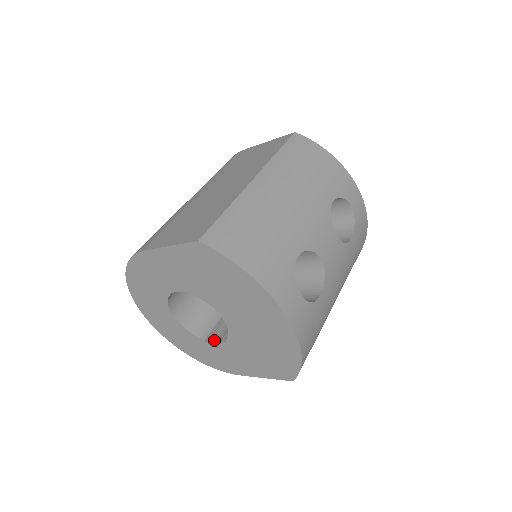
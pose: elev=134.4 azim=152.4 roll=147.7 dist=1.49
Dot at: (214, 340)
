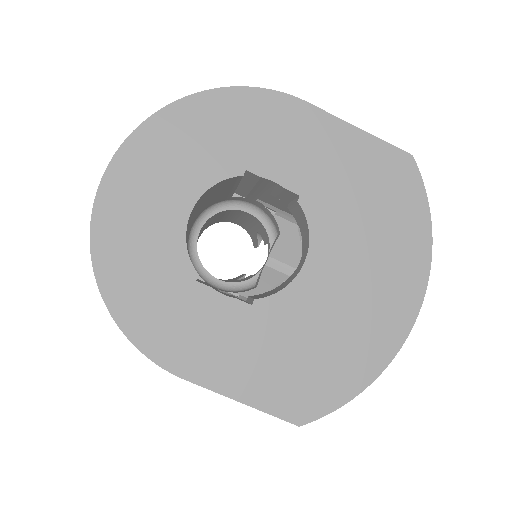
Dot at: occluded
